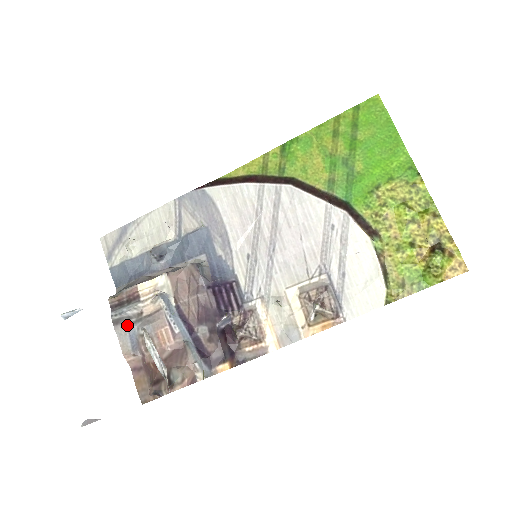
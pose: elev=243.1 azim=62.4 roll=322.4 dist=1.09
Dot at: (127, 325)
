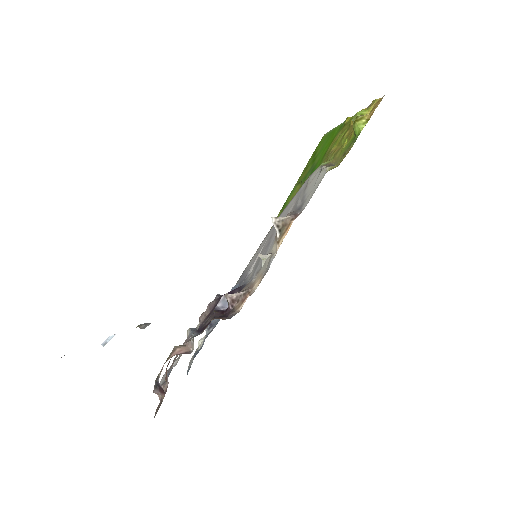
Dot at: occluded
